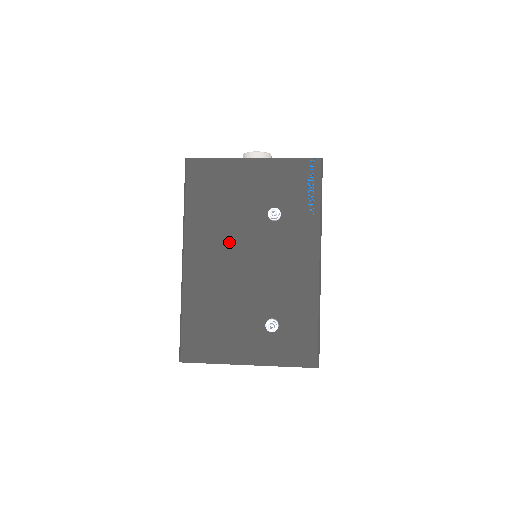
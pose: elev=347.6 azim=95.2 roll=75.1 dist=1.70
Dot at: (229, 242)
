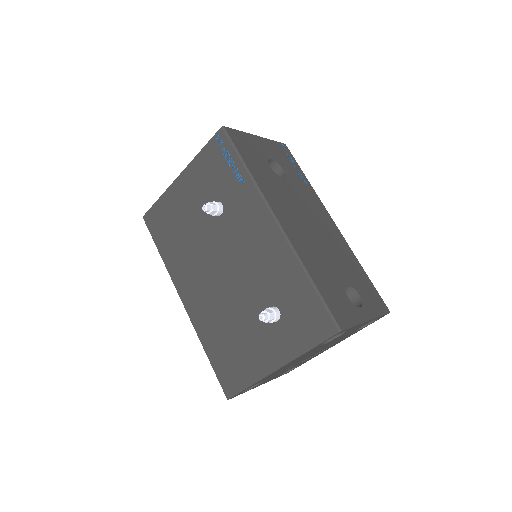
Dot at: (202, 261)
